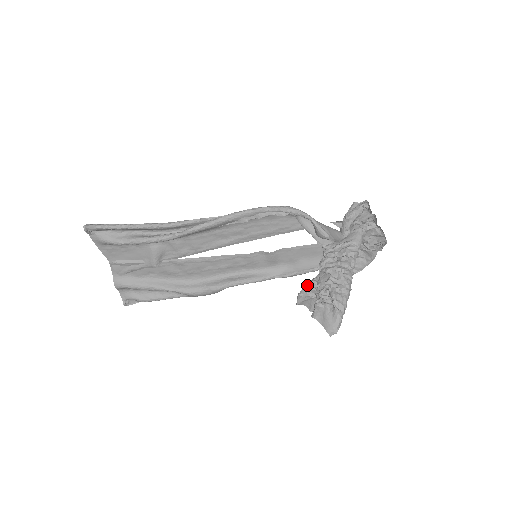
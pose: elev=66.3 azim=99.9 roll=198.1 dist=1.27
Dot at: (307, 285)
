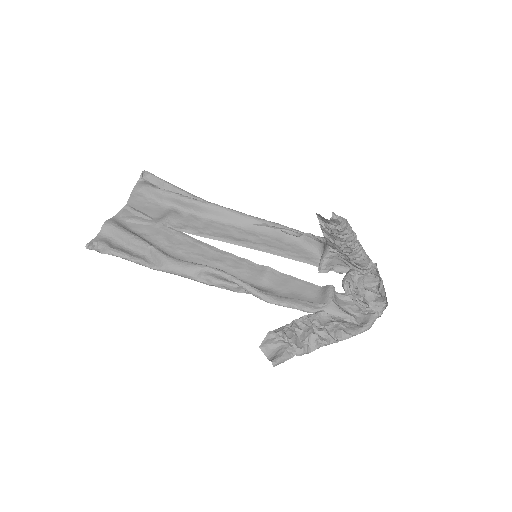
Dot at: (285, 325)
